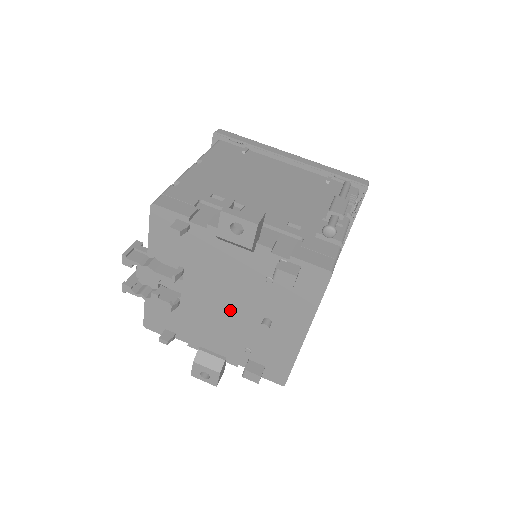
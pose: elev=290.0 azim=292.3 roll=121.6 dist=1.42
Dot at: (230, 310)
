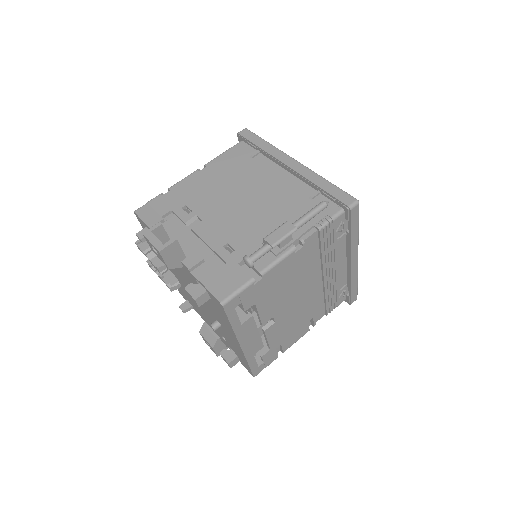
Dot at: occluded
